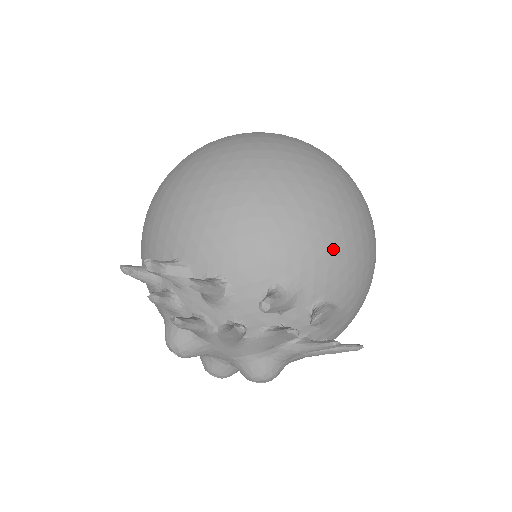
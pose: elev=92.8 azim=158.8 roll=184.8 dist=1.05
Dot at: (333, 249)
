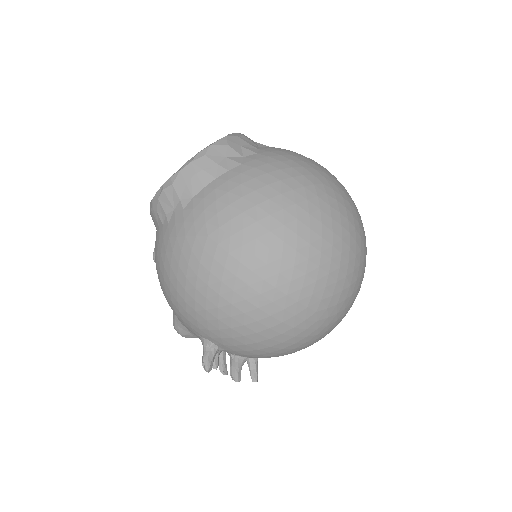
Dot at: occluded
